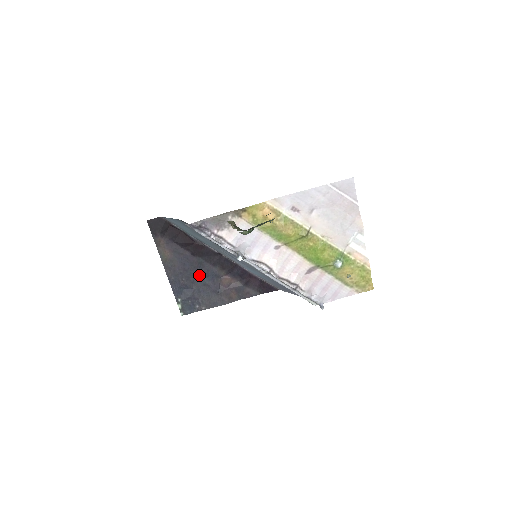
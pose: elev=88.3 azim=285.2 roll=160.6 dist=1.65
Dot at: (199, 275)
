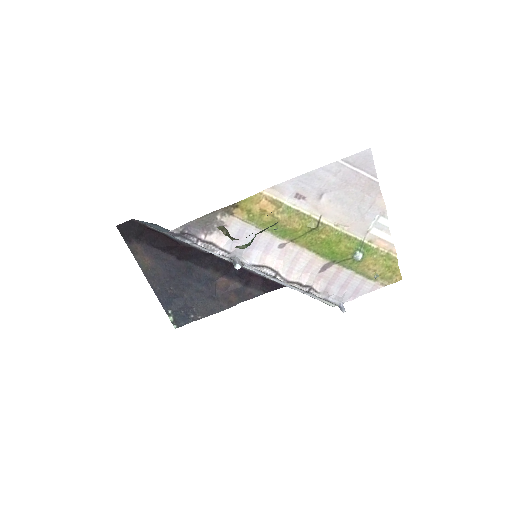
Dot at: (189, 281)
